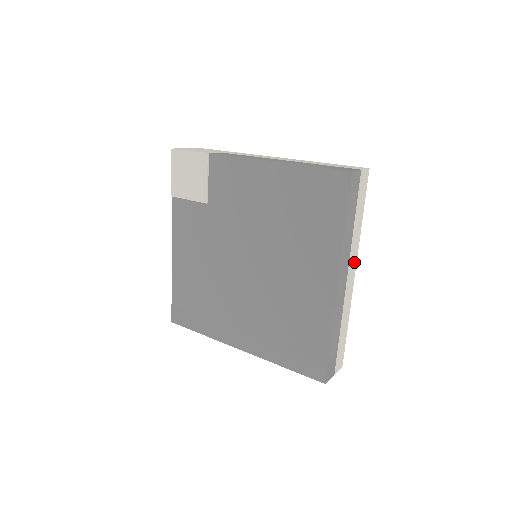
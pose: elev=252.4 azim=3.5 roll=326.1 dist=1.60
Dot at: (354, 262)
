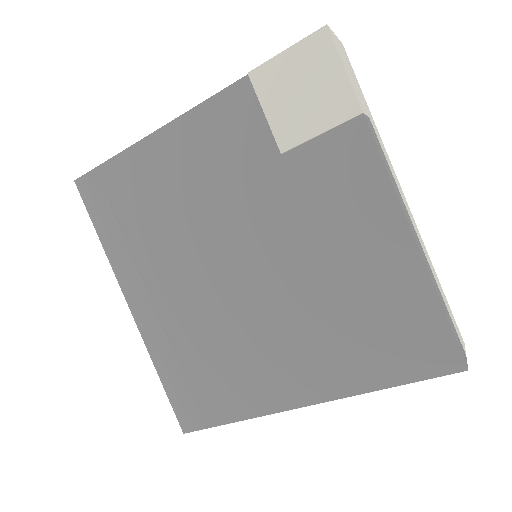
Dot at: occluded
